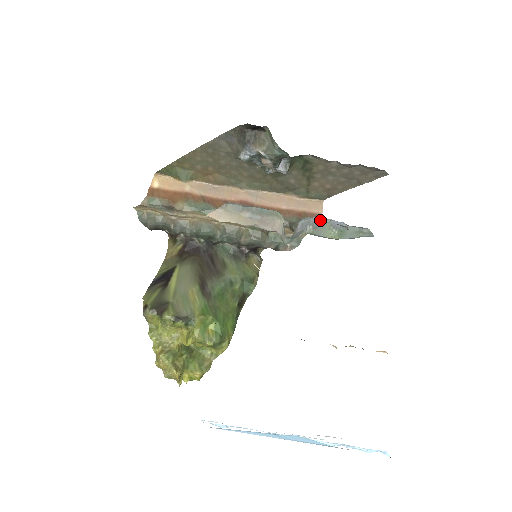
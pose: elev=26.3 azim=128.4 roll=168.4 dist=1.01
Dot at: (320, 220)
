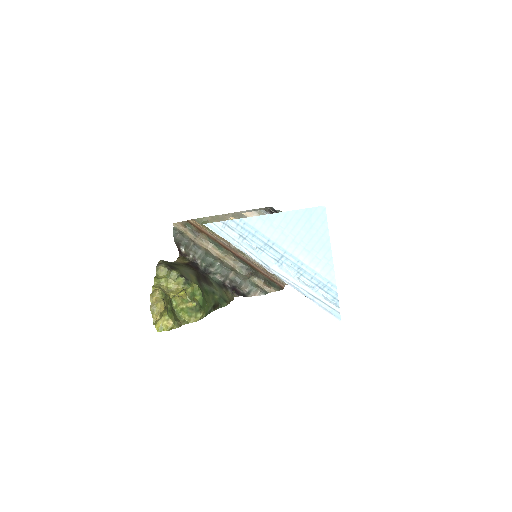
Dot at: occluded
